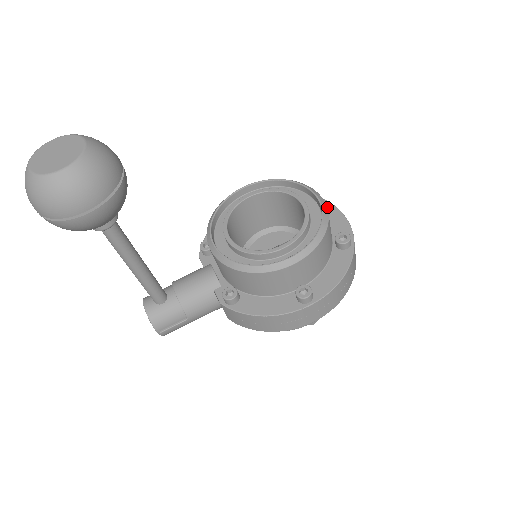
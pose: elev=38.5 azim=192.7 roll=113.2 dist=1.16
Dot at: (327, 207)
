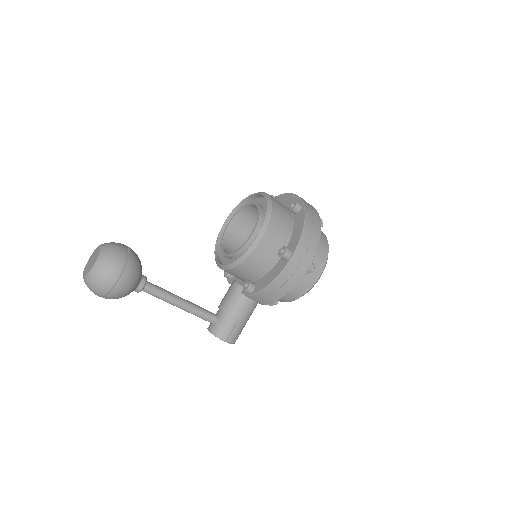
Dot at: (283, 197)
